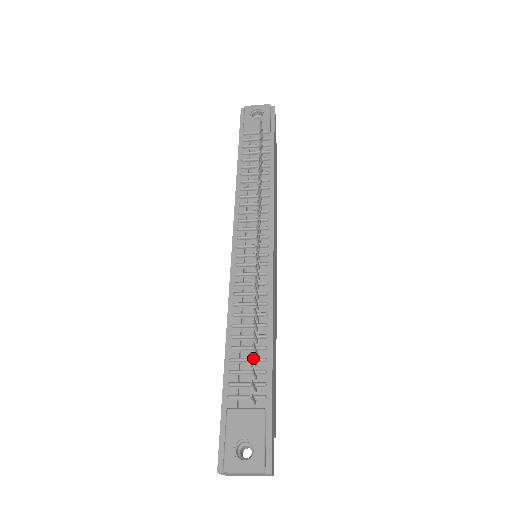
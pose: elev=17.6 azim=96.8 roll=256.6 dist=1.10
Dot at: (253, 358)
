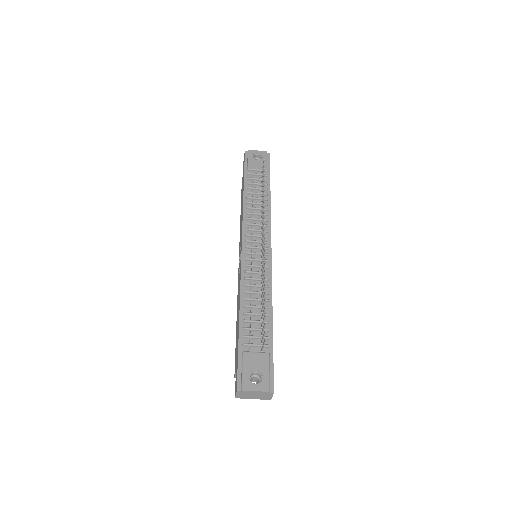
Dot at: occluded
